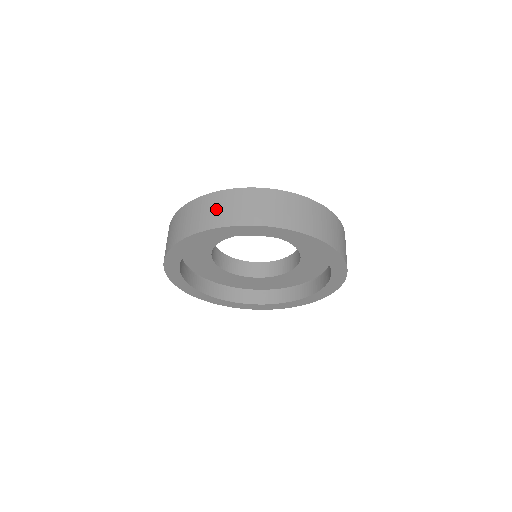
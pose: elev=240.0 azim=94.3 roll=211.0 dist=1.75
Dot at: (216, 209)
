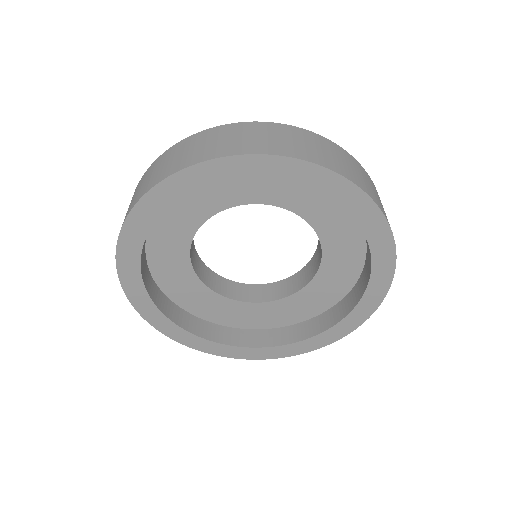
Dot at: (181, 154)
